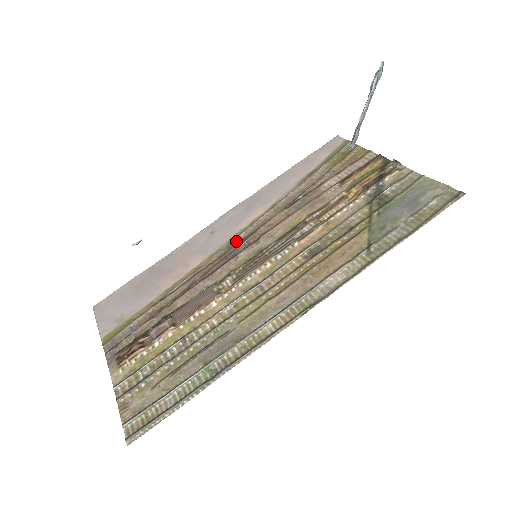
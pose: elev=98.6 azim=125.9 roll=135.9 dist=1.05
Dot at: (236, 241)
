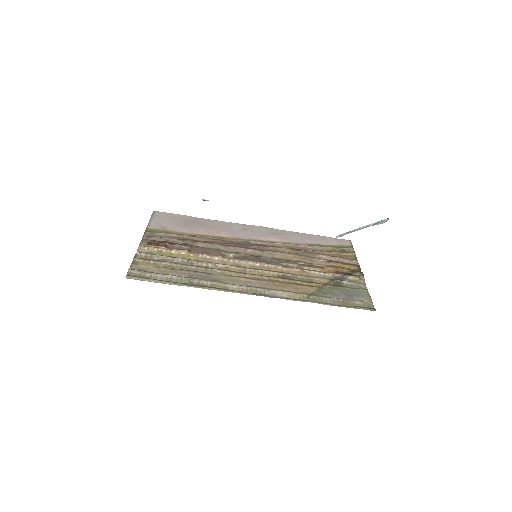
Dot at: (253, 242)
